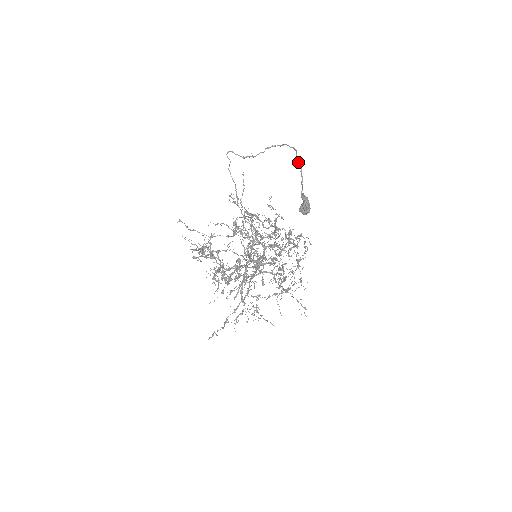
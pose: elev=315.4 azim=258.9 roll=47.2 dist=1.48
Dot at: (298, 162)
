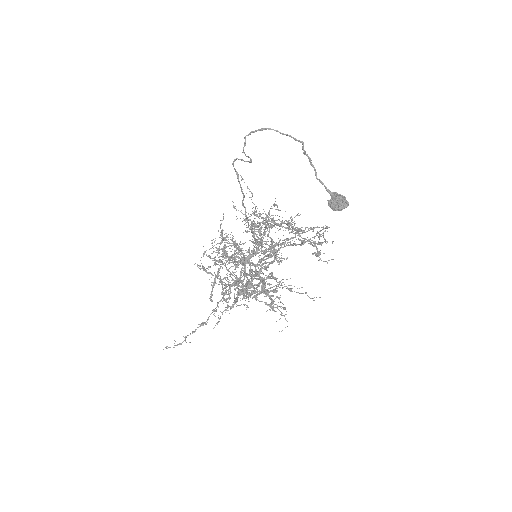
Dot at: (305, 154)
